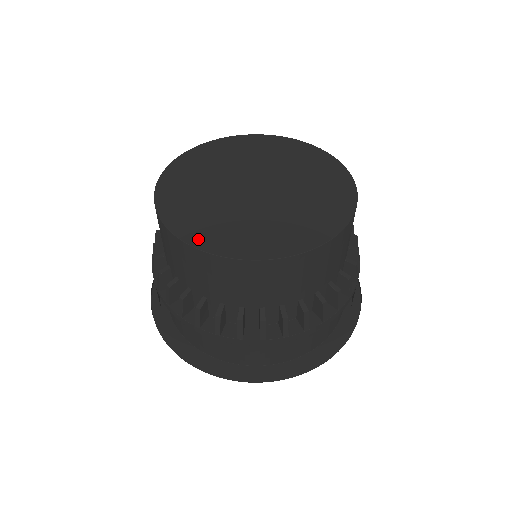
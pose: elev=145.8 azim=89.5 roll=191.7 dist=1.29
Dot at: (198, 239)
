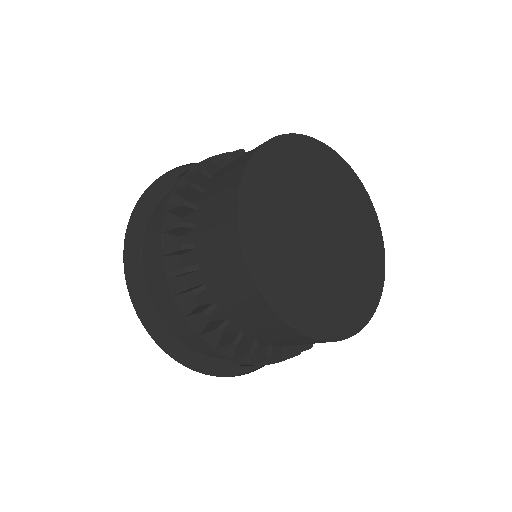
Dot at: (341, 329)
